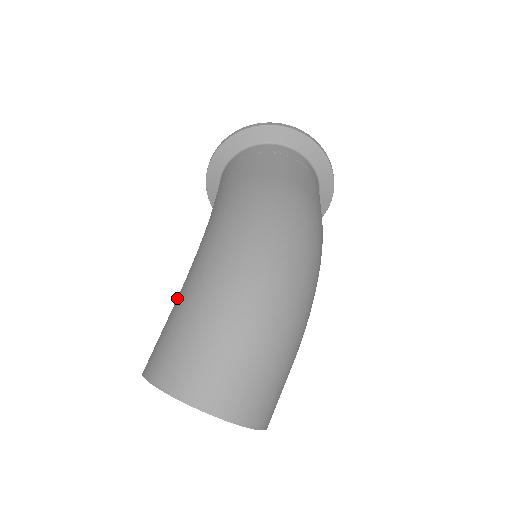
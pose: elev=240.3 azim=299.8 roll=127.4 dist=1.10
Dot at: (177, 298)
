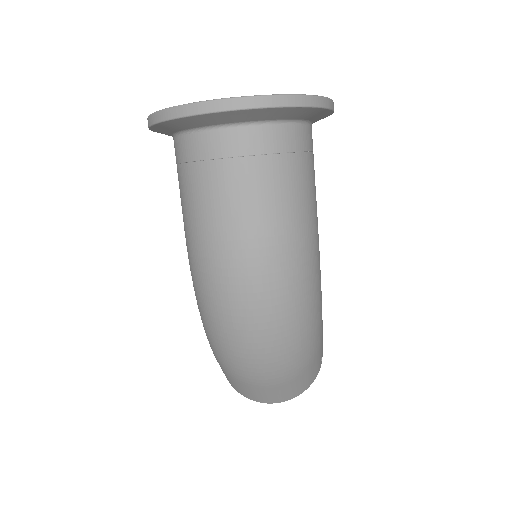
Dot at: occluded
